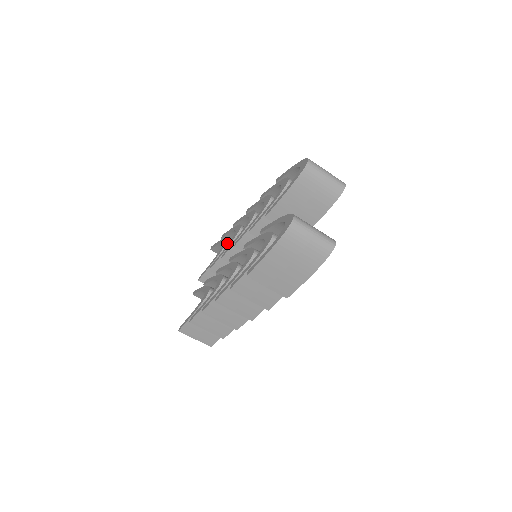
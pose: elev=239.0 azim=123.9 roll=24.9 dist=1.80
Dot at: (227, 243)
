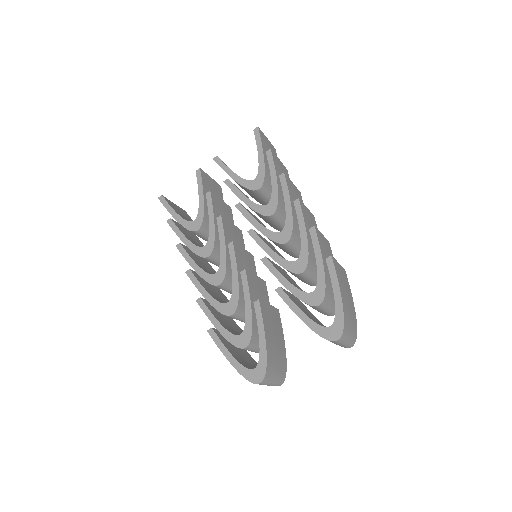
Dot at: (256, 191)
